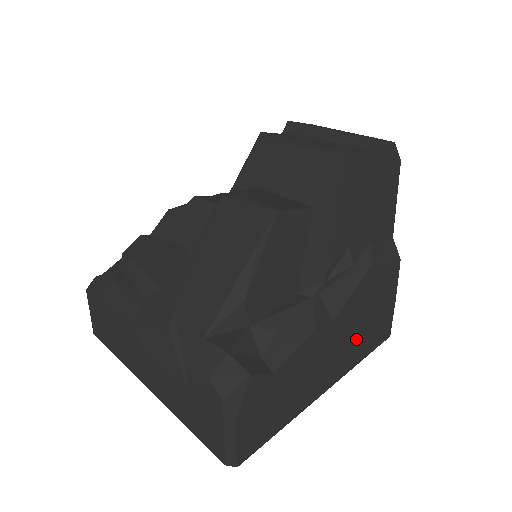
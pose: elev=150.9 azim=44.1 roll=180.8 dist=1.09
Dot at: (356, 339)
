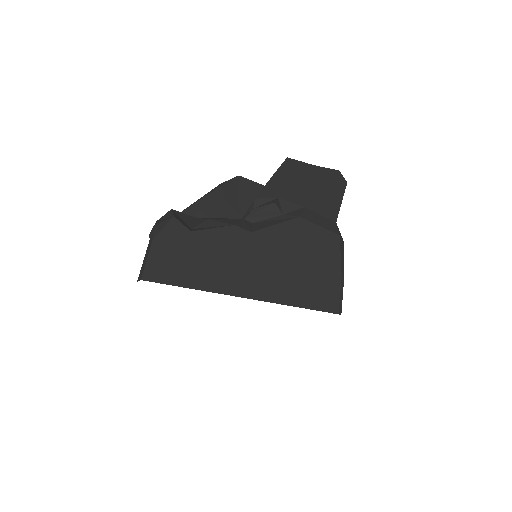
Dot at: (282, 273)
